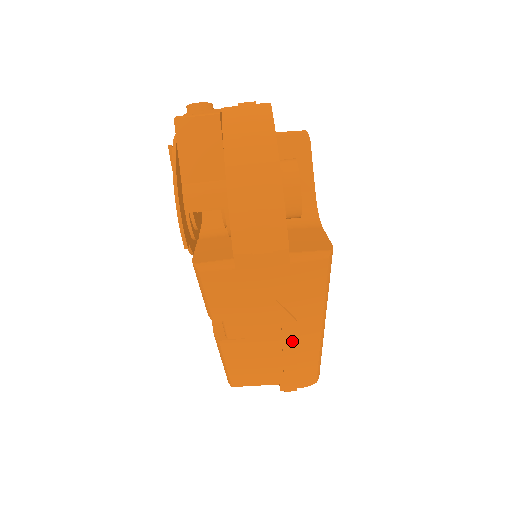
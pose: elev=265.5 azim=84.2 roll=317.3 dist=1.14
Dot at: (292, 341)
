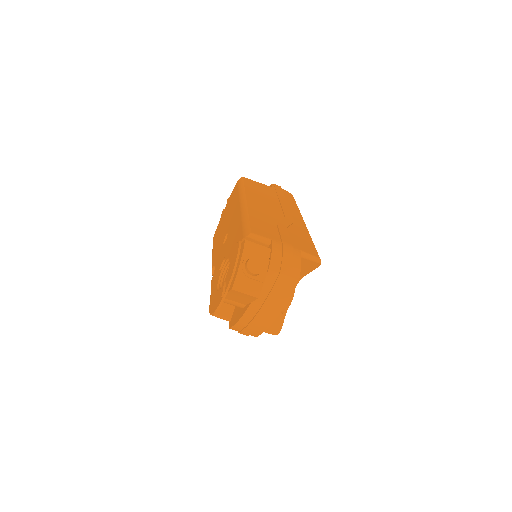
Dot at: occluded
